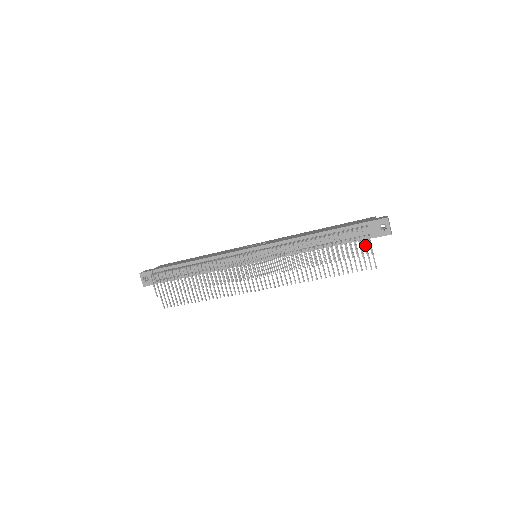
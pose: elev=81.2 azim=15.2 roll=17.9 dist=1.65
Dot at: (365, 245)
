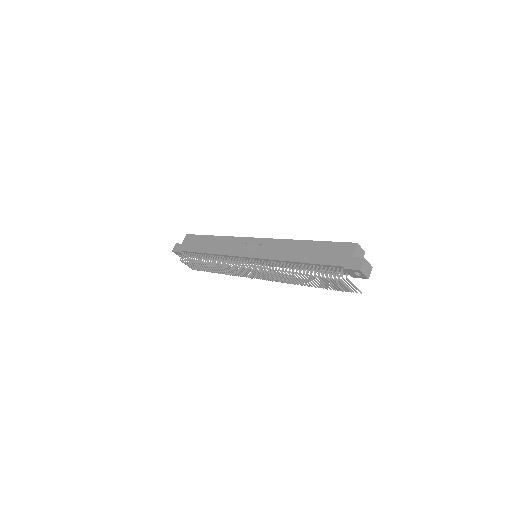
Dot at: occluded
